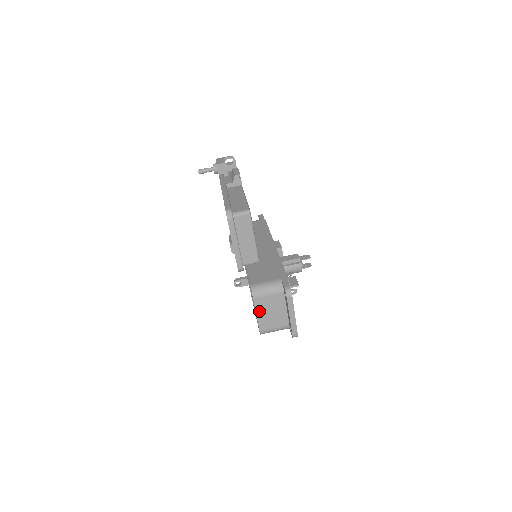
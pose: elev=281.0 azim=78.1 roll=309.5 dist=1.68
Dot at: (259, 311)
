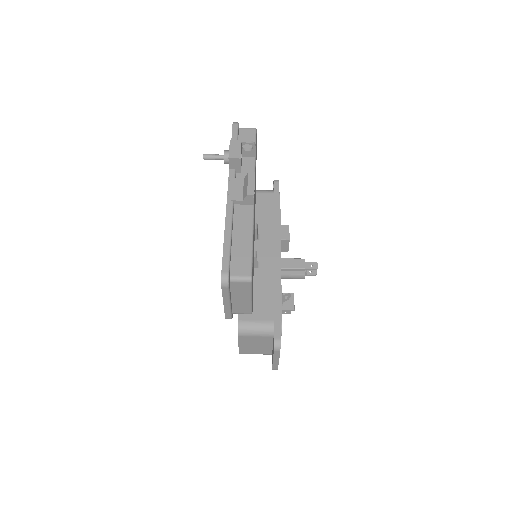
Dot at: (242, 343)
